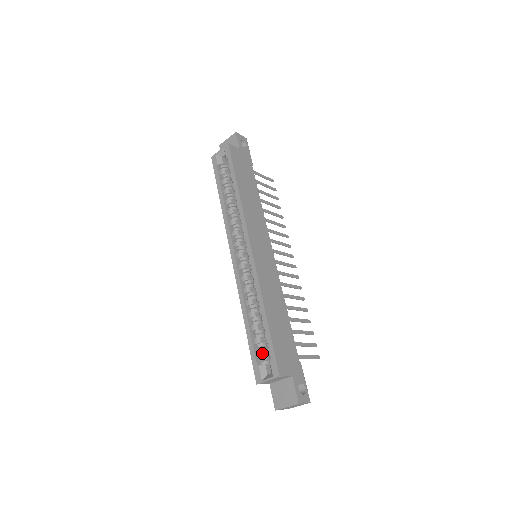
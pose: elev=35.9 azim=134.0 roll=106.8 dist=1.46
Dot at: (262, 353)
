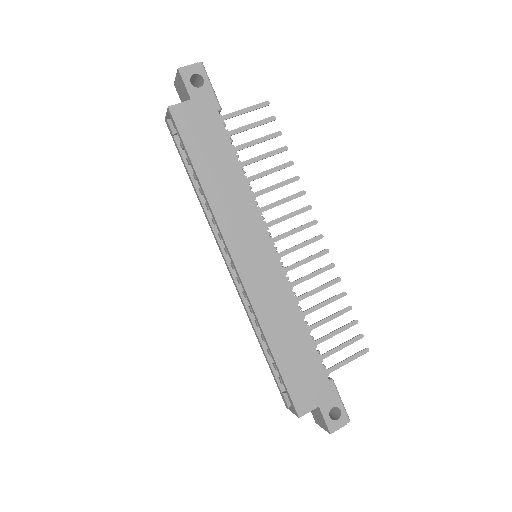
Dot at: occluded
